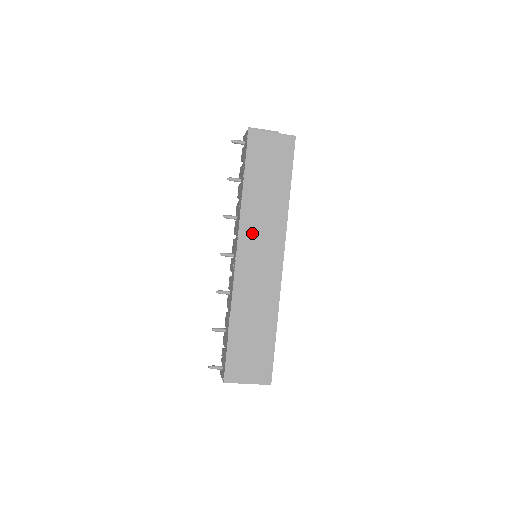
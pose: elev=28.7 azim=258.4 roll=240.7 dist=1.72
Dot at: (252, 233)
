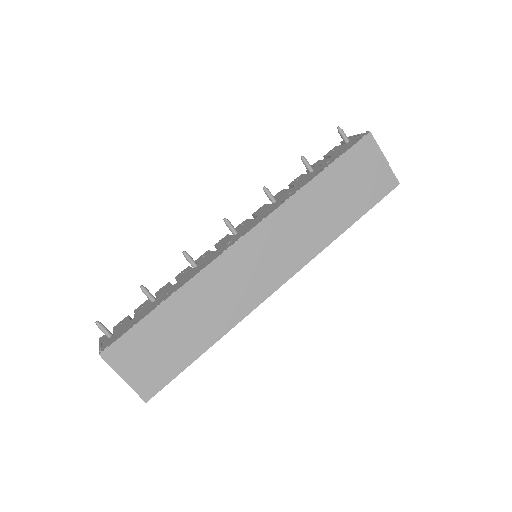
Dot at: (279, 230)
